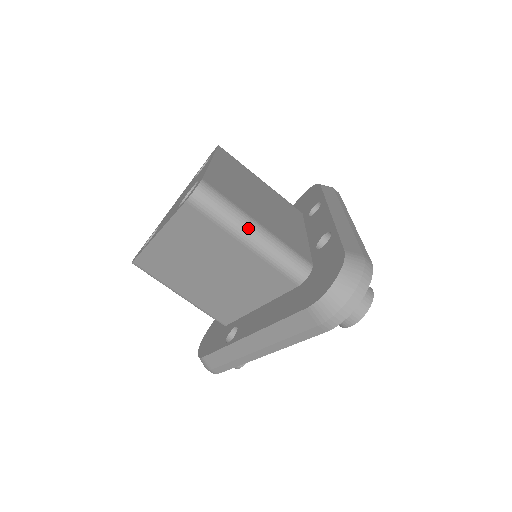
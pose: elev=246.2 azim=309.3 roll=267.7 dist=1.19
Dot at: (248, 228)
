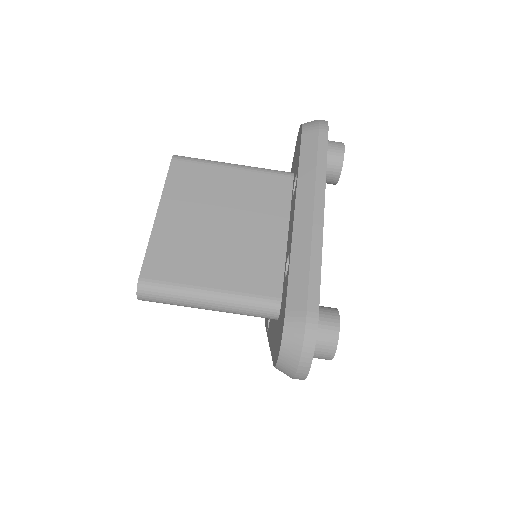
Dot at: (200, 302)
